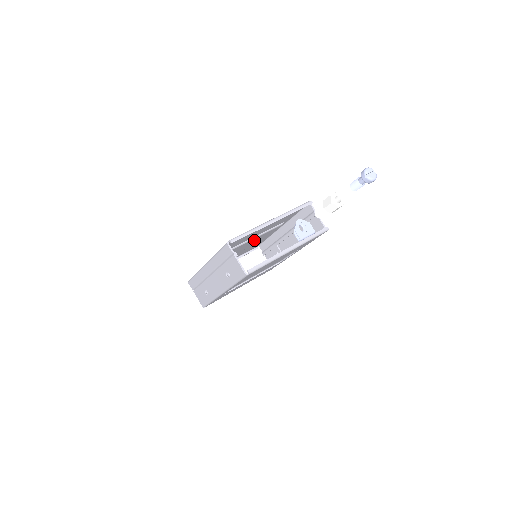
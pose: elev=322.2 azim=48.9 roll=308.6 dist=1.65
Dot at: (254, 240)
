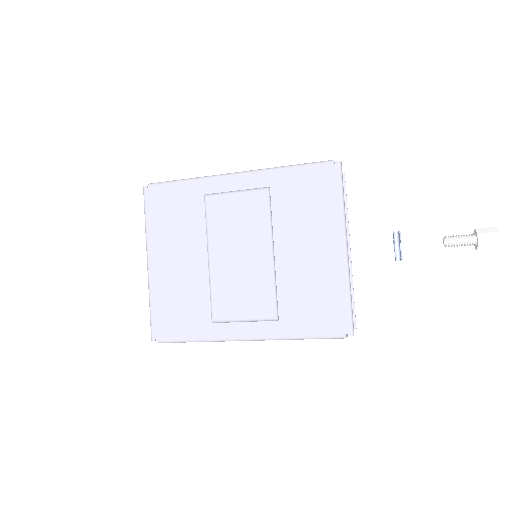
Dot at: (254, 245)
